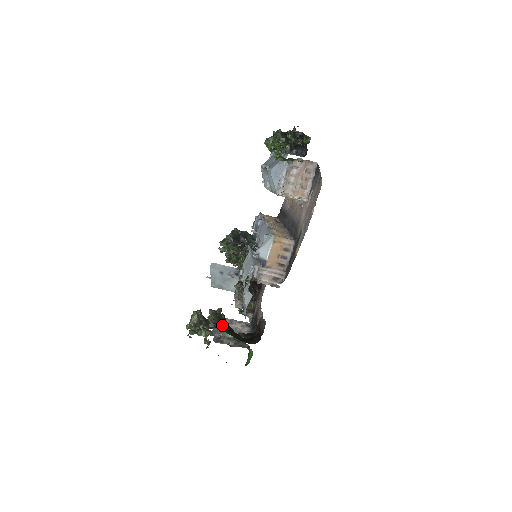
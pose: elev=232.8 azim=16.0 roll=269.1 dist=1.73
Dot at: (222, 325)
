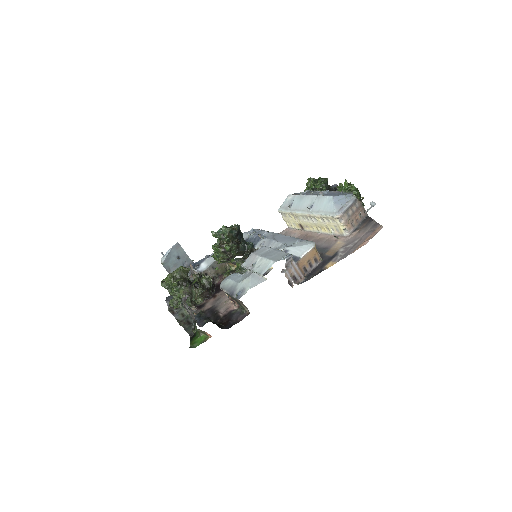
Dot at: (210, 293)
